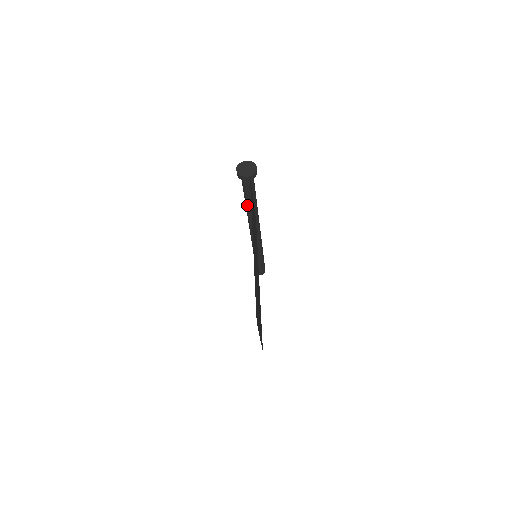
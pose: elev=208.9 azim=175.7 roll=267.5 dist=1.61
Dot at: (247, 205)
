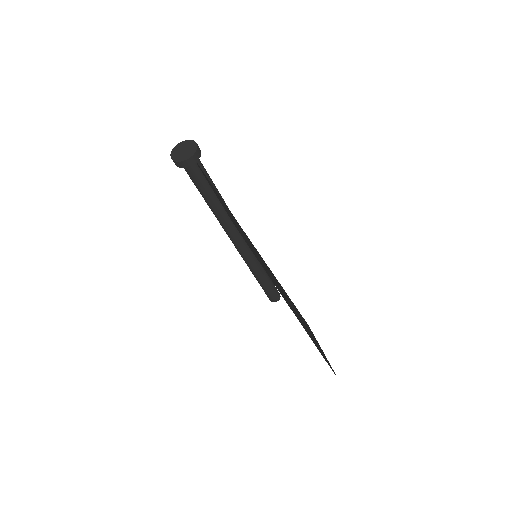
Dot at: (212, 207)
